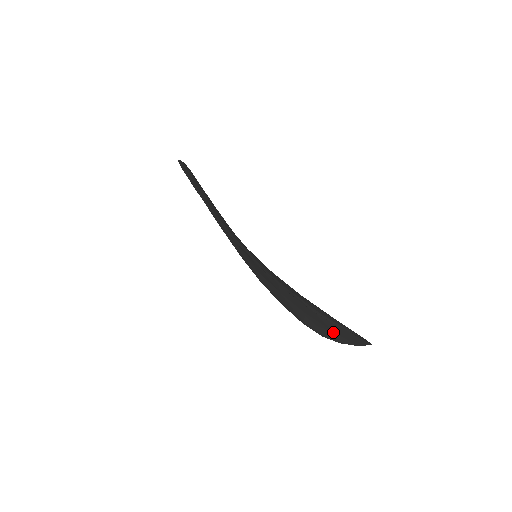
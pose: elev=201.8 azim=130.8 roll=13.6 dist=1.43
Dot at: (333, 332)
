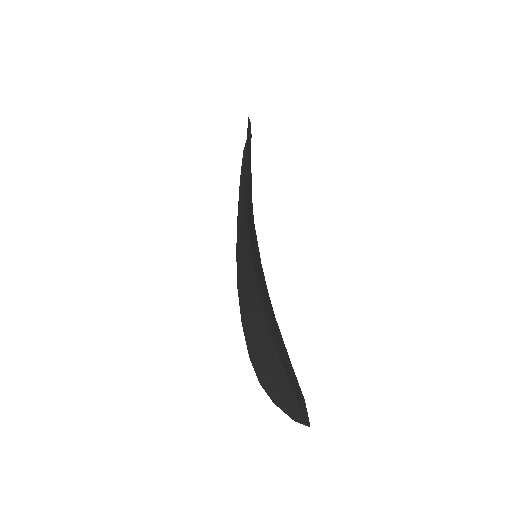
Dot at: (276, 386)
